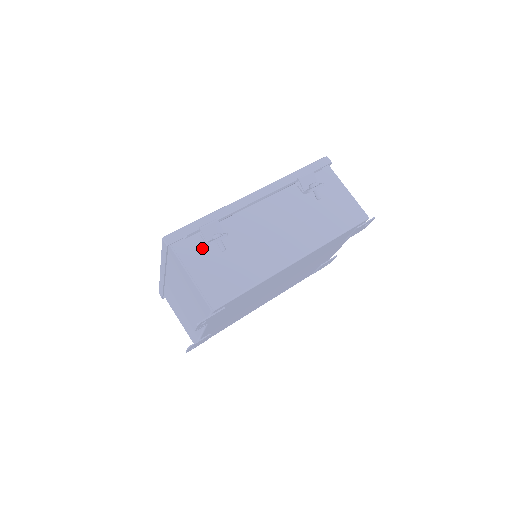
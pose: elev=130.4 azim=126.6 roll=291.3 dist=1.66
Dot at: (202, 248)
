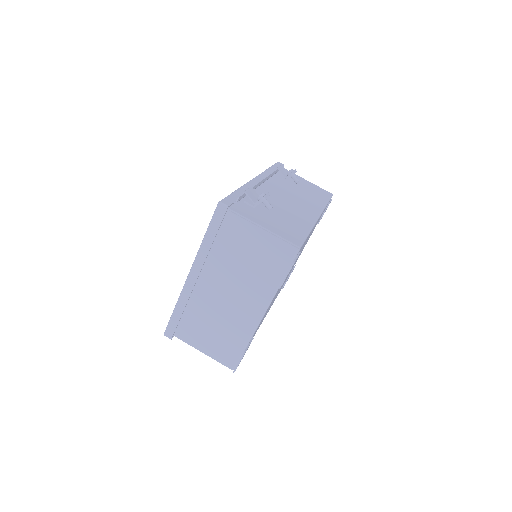
Dot at: (253, 210)
